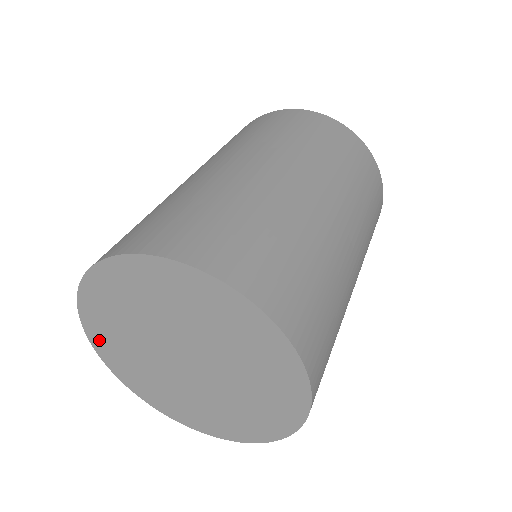
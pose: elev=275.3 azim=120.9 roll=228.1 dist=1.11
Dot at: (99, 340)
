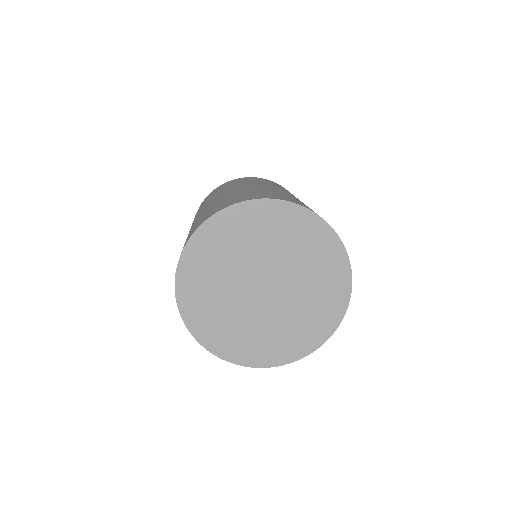
Dot at: (205, 333)
